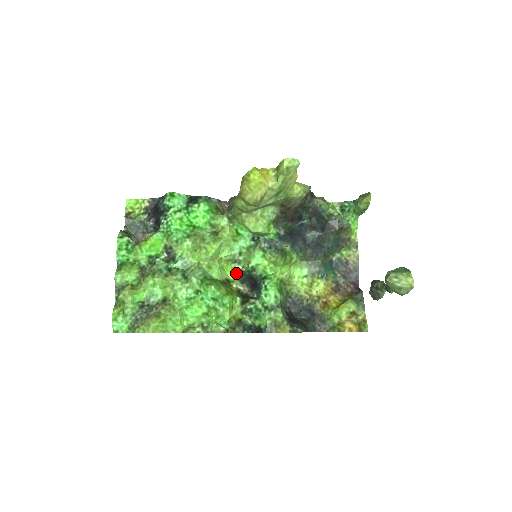
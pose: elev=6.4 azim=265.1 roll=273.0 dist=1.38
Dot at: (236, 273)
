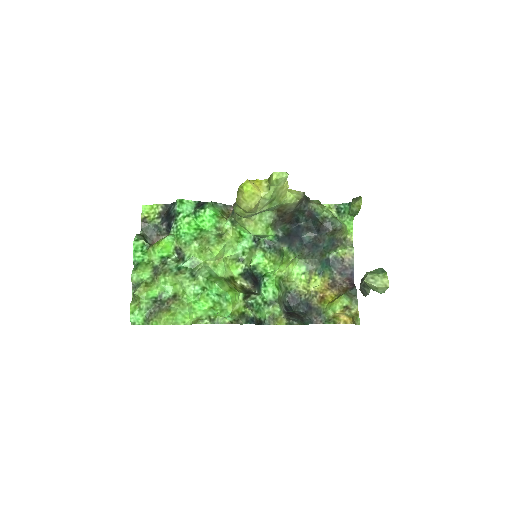
Dot at: (240, 271)
